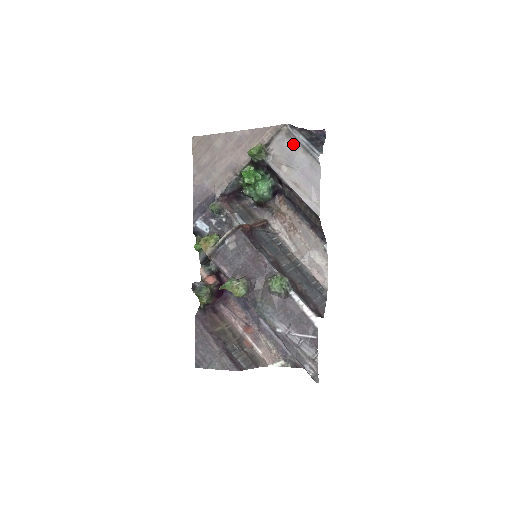
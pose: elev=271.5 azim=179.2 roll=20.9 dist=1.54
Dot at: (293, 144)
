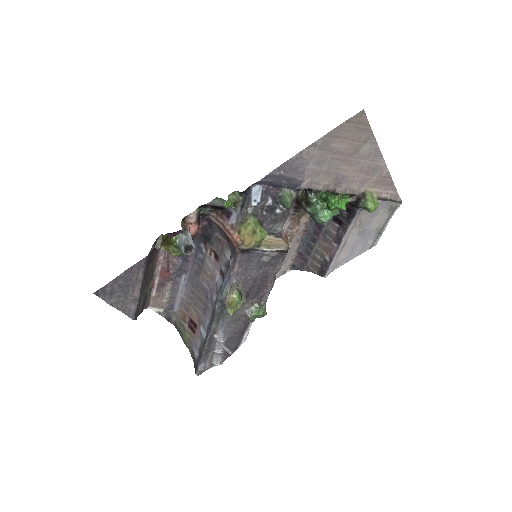
Dot at: (383, 217)
